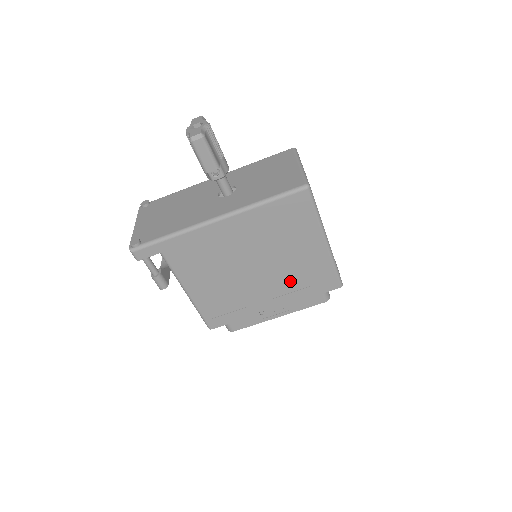
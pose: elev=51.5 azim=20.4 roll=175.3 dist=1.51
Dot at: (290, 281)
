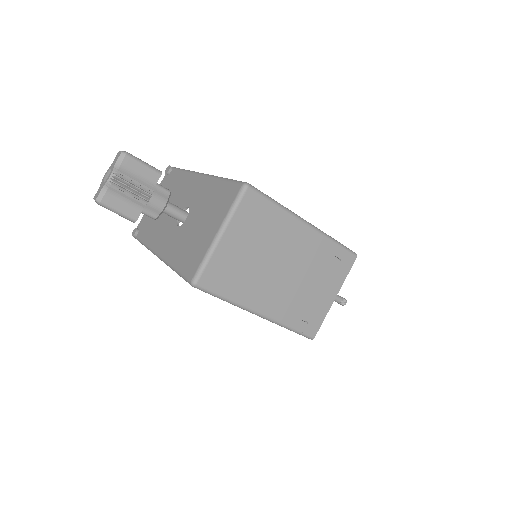
Dot at: occluded
